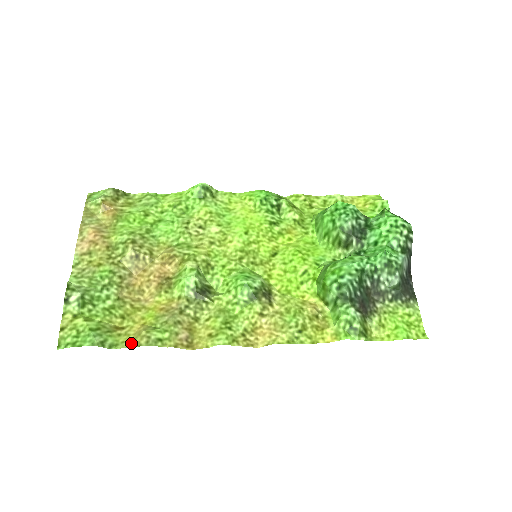
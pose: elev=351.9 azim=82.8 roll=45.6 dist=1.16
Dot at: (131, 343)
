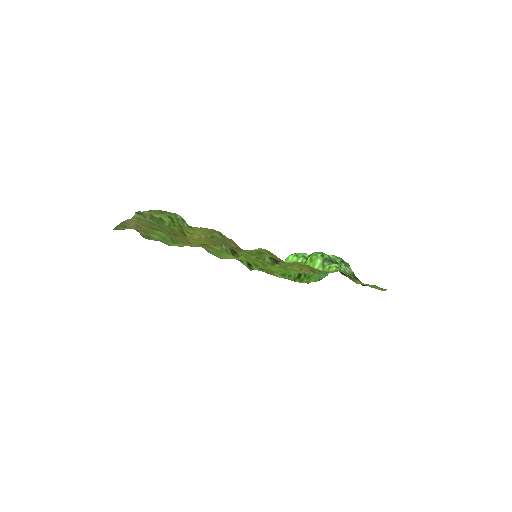
Dot at: (202, 228)
